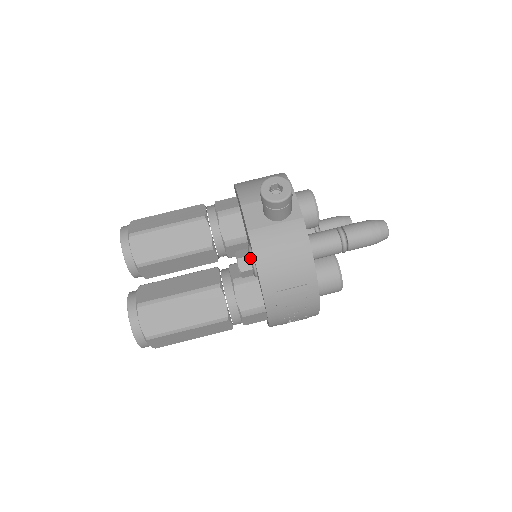
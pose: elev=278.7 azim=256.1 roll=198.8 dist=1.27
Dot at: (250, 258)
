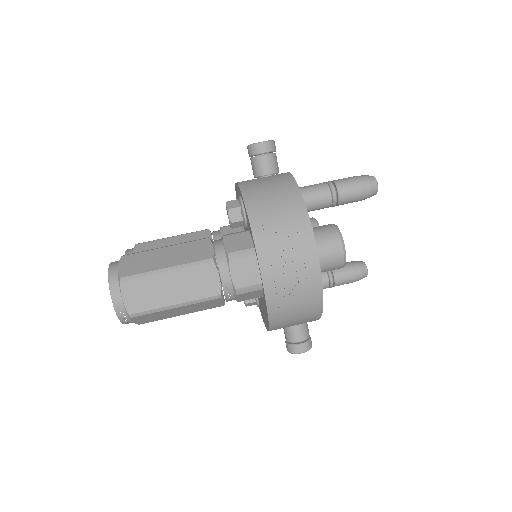
Dot at: (238, 199)
